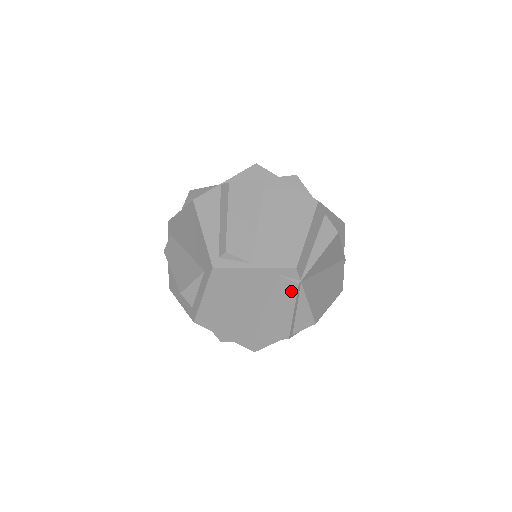
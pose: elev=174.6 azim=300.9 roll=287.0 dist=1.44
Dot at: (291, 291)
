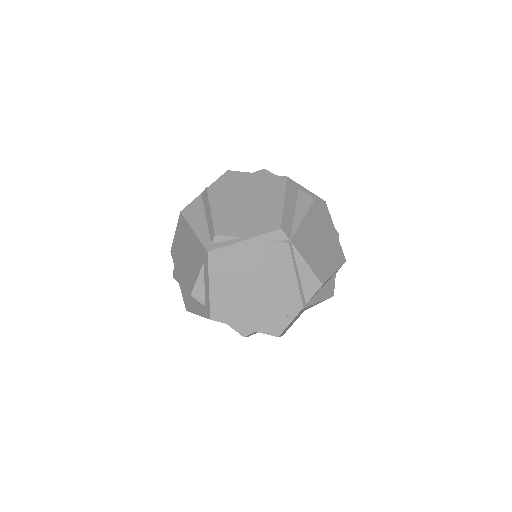
Dot at: (285, 254)
